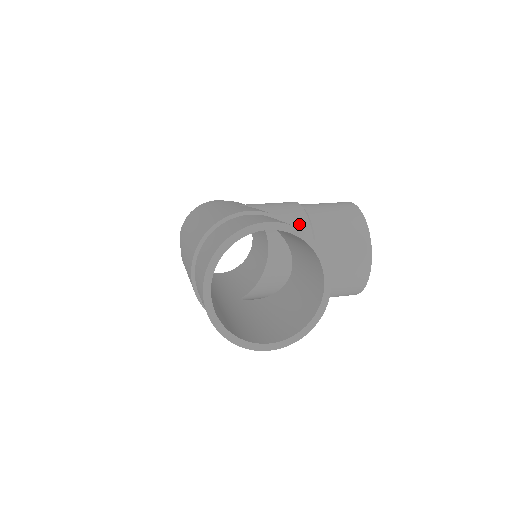
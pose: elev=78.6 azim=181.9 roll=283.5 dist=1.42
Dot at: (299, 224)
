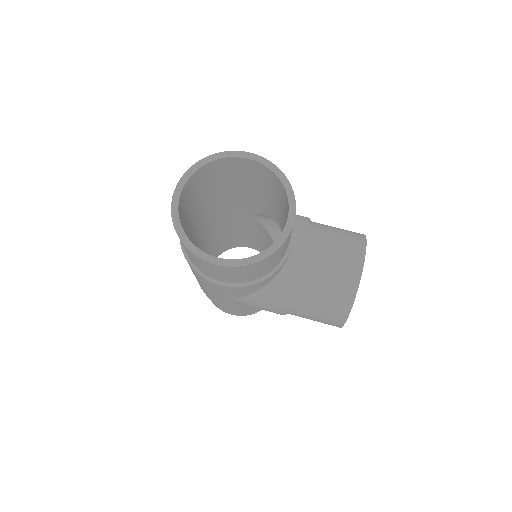
Dot at: (298, 220)
